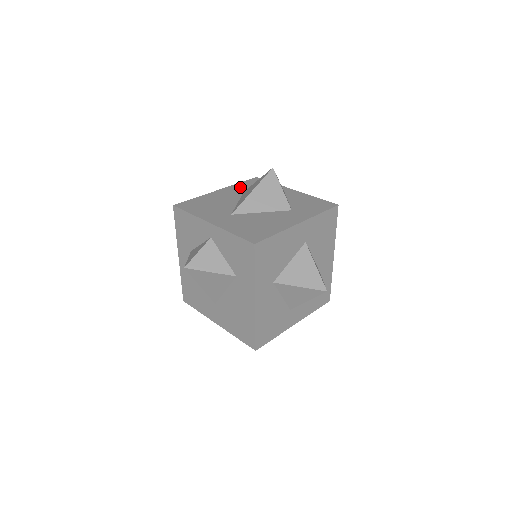
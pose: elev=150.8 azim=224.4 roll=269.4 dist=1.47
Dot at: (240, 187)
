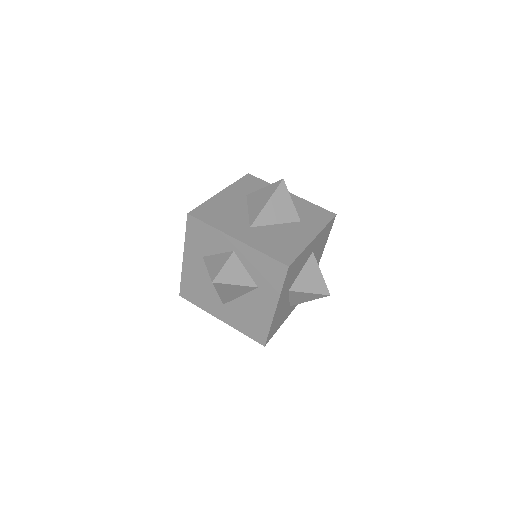
Dot at: (240, 188)
